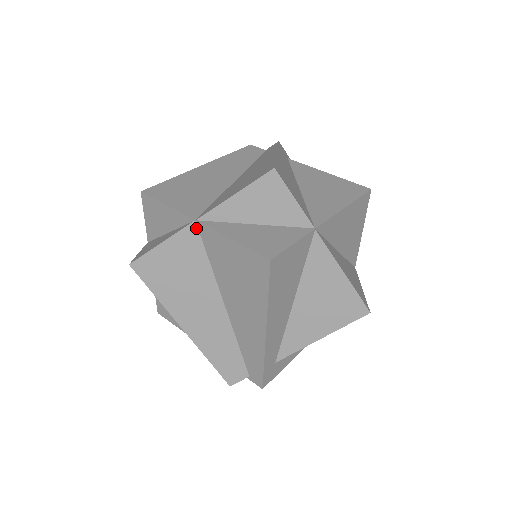
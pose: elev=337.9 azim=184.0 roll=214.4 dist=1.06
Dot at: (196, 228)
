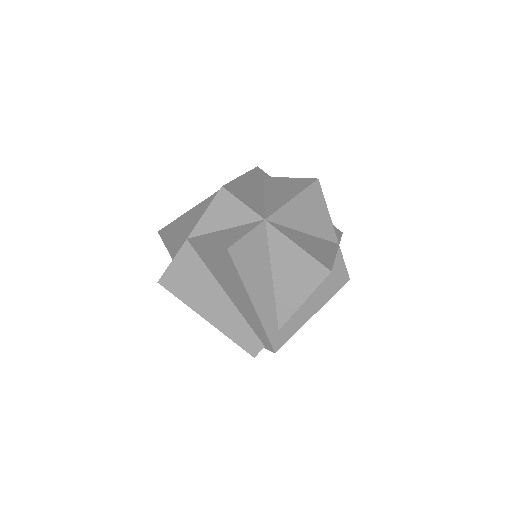
Dot at: (189, 244)
